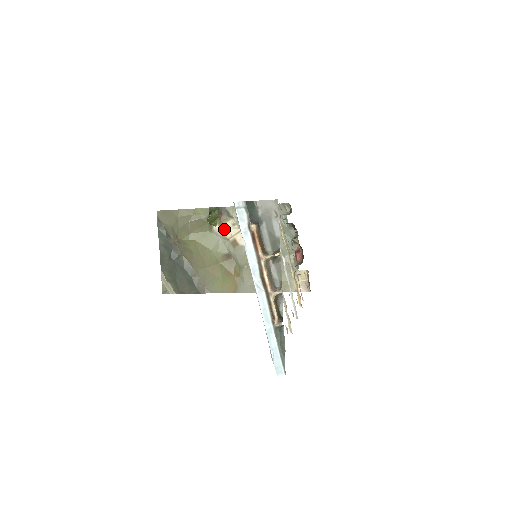
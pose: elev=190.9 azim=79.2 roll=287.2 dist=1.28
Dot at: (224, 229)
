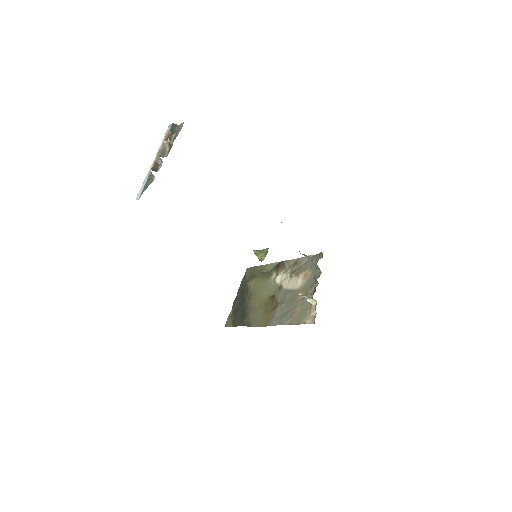
Dot at: (277, 276)
